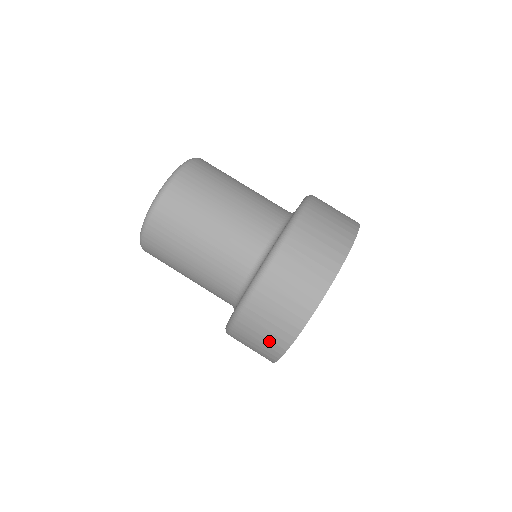
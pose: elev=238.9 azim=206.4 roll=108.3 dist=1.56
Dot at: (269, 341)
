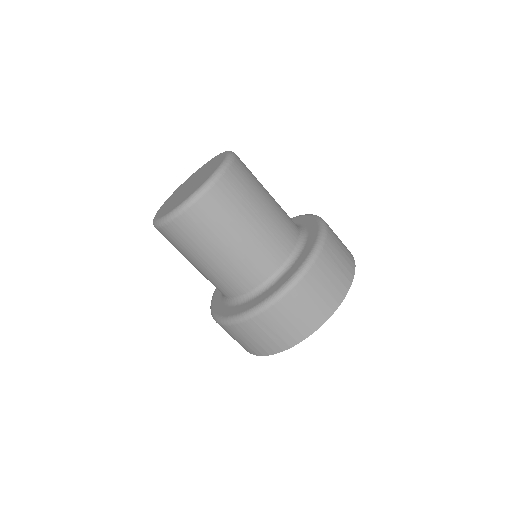
Dot at: (294, 328)
